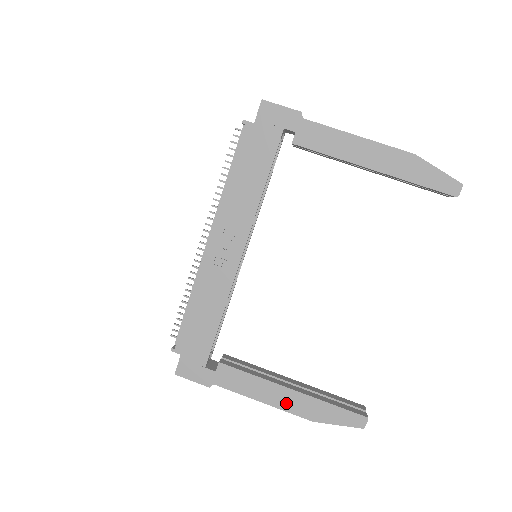
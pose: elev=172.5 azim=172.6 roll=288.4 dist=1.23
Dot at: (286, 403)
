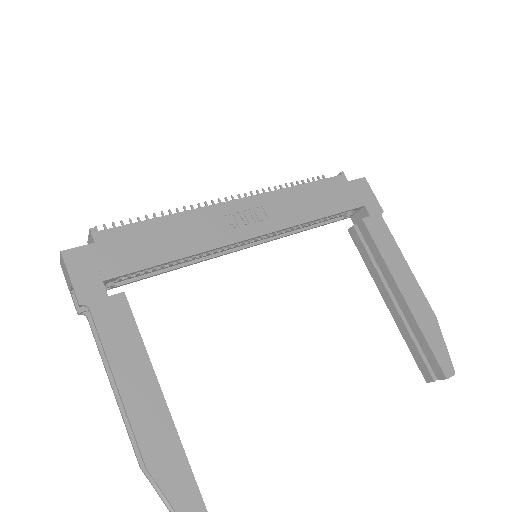
Dot at: (142, 411)
